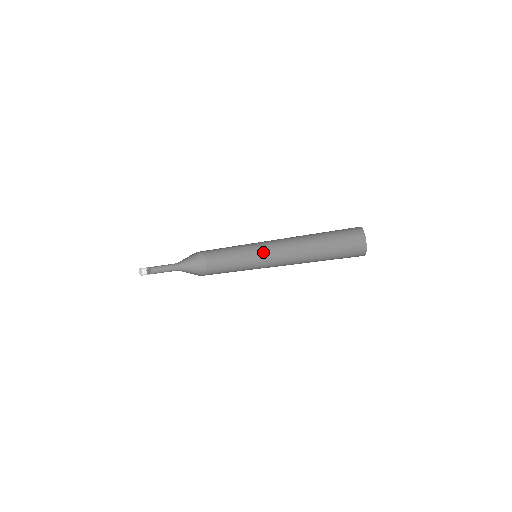
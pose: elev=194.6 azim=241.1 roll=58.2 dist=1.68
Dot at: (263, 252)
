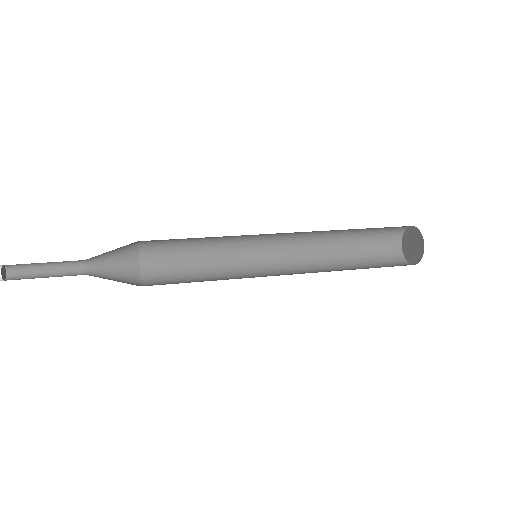
Dot at: (254, 251)
